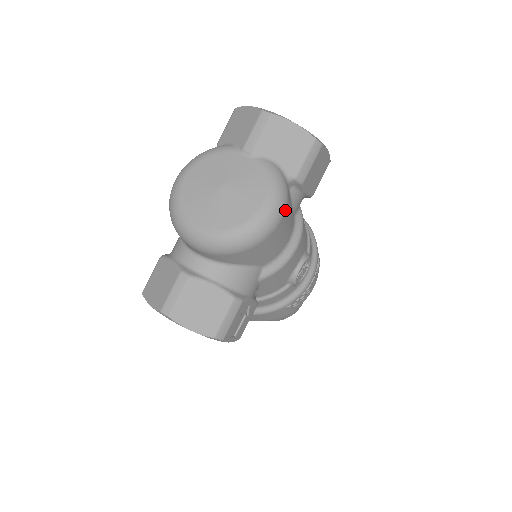
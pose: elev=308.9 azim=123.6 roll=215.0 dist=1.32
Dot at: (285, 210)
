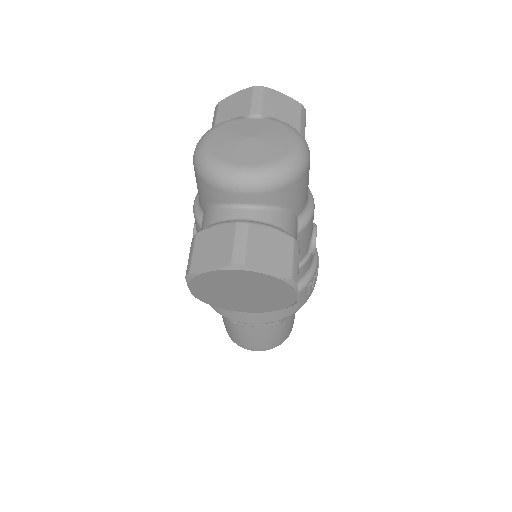
Dot at: occluded
